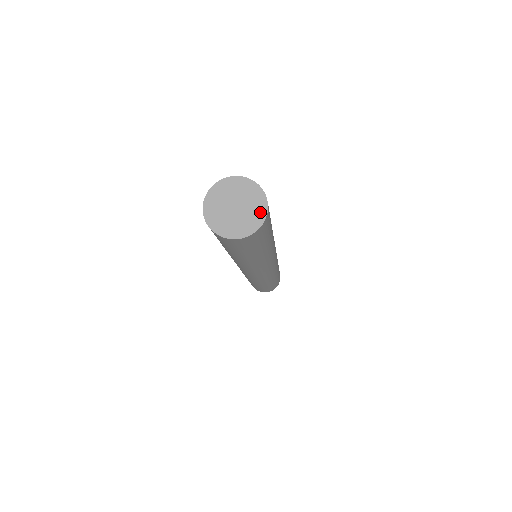
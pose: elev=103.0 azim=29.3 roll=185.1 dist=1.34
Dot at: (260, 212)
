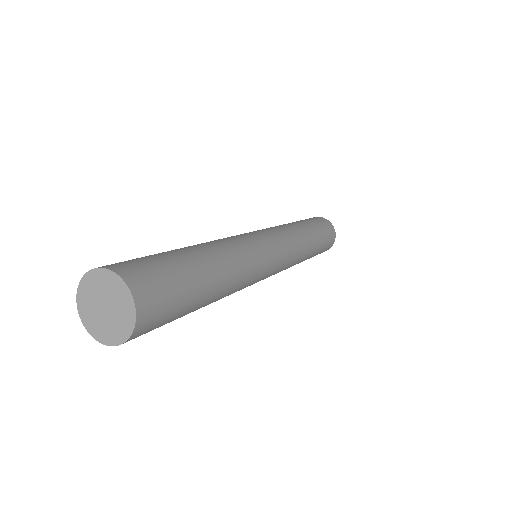
Dot at: (120, 334)
